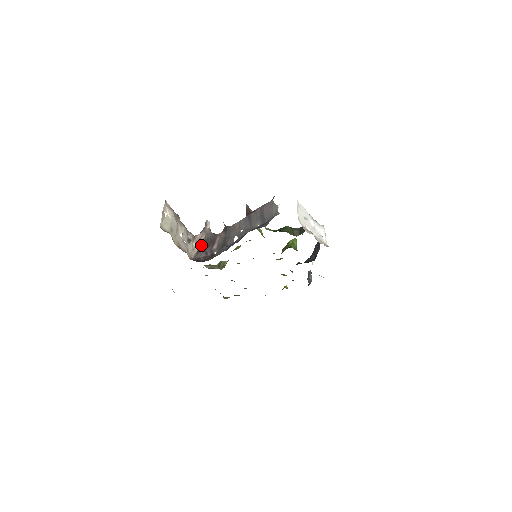
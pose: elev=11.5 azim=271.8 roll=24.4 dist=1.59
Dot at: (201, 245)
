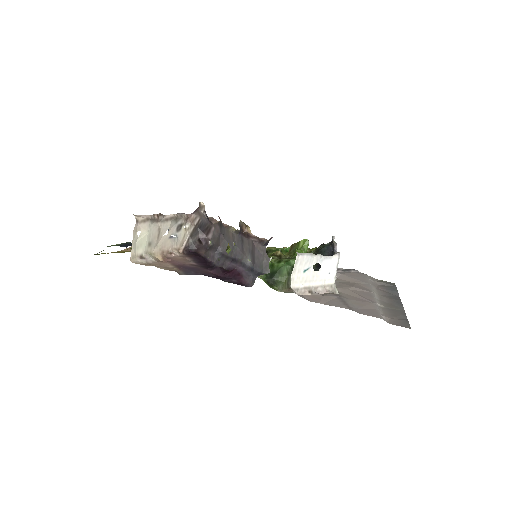
Dot at: (195, 228)
